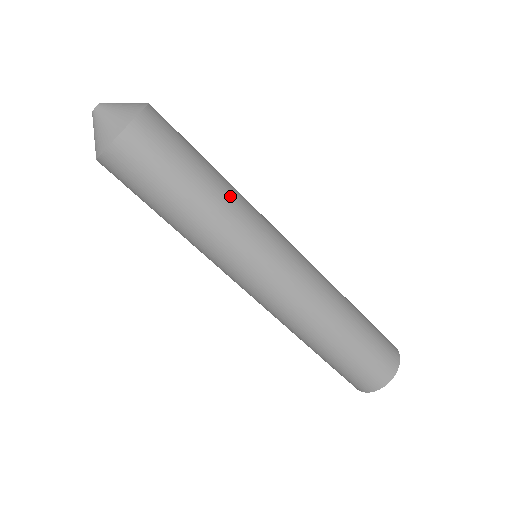
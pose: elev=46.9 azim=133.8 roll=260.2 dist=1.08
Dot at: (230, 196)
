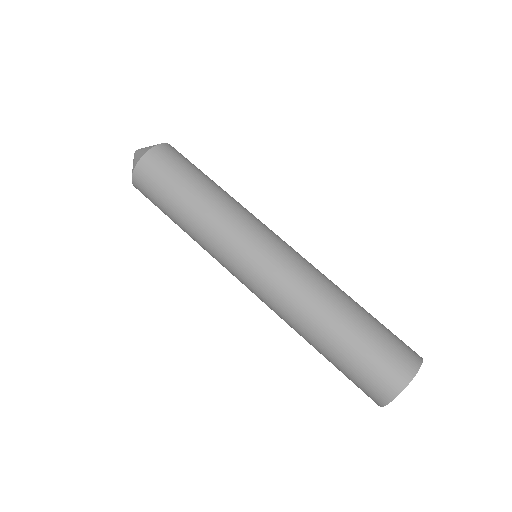
Dot at: (214, 204)
